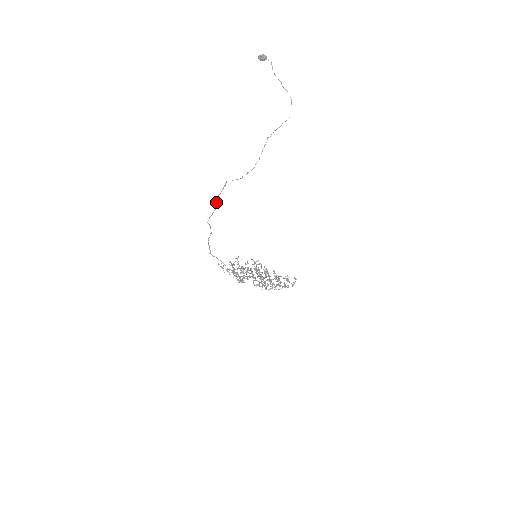
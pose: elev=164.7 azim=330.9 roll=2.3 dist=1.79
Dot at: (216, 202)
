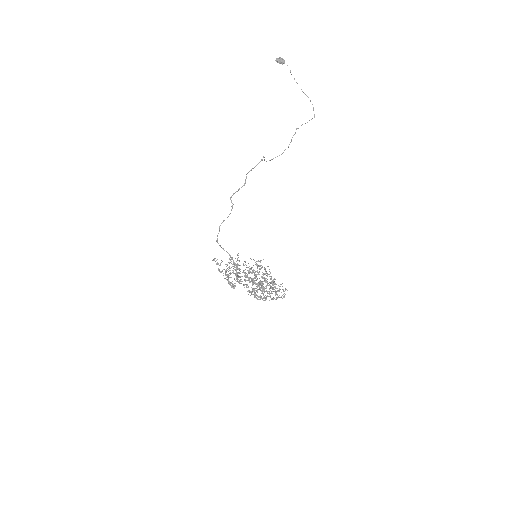
Dot at: (246, 177)
